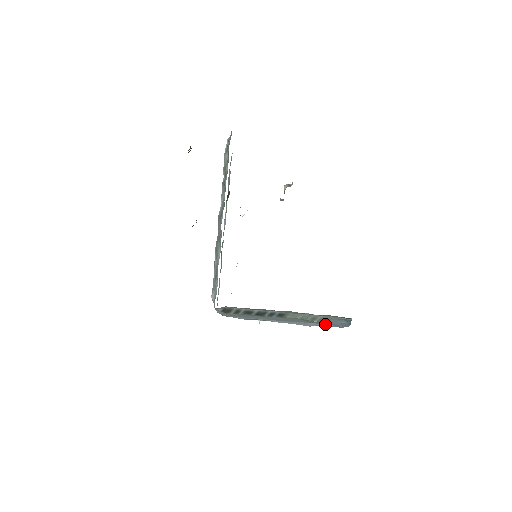
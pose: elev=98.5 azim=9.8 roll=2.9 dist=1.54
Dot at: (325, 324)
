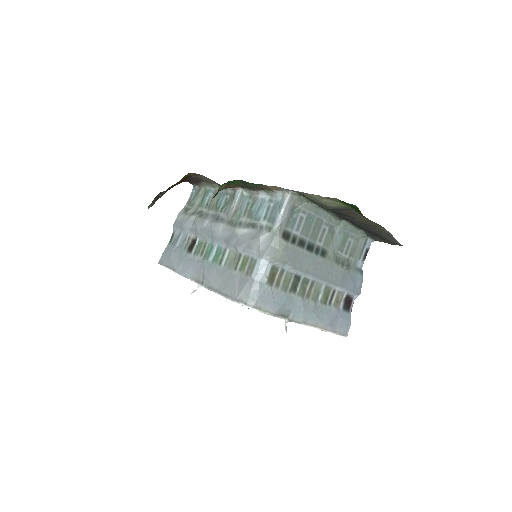
Dot at: (339, 315)
